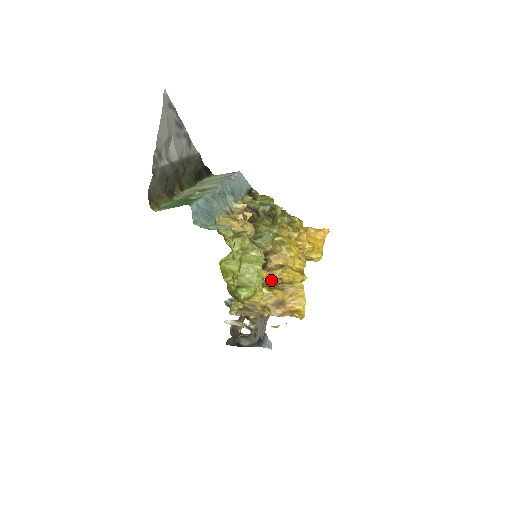
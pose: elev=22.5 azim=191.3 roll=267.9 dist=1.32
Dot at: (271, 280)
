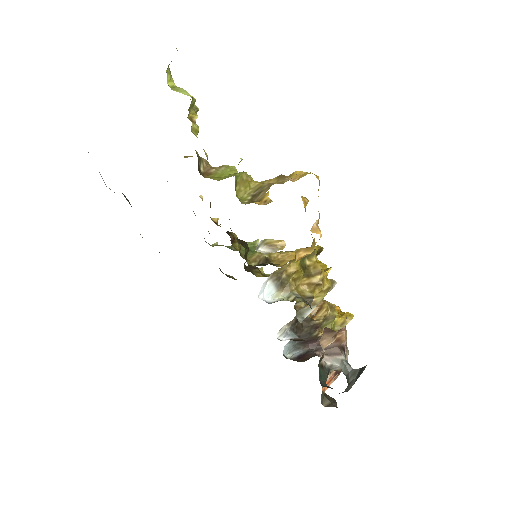
Dot at: (268, 202)
